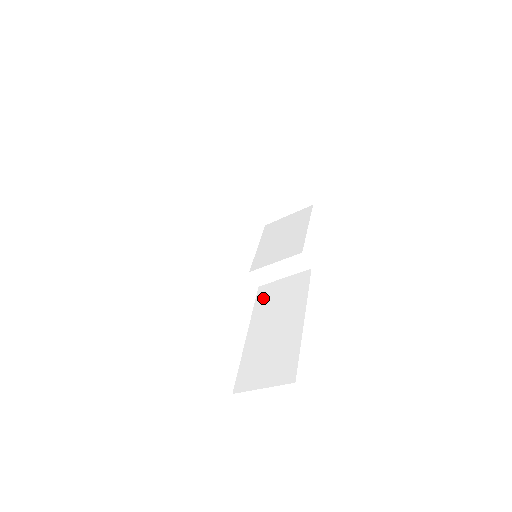
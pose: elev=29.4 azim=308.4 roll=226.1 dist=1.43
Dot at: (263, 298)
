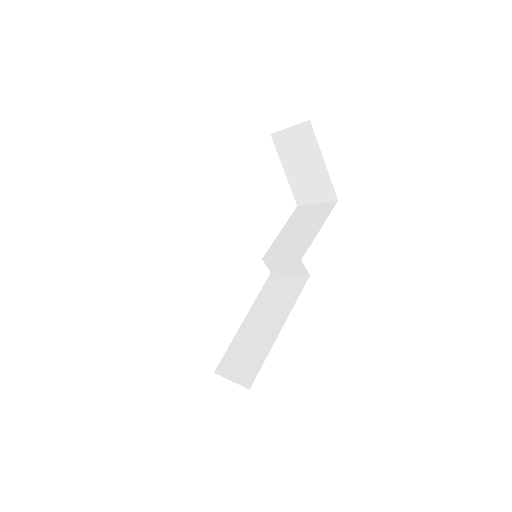
Dot at: (268, 288)
